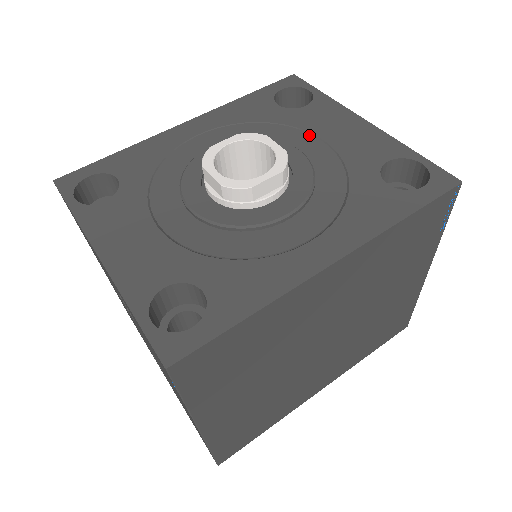
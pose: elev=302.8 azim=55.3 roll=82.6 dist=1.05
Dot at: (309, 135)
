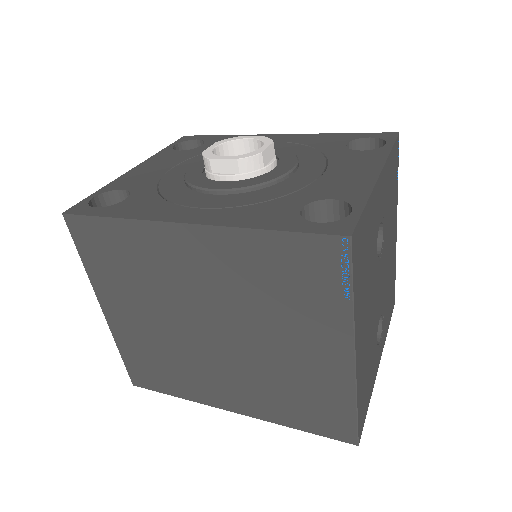
Dot at: (324, 165)
